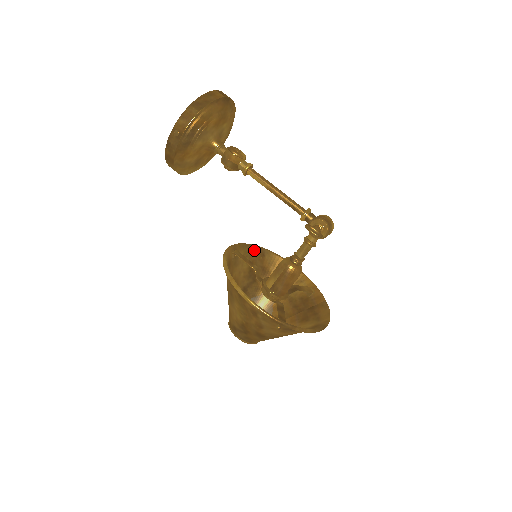
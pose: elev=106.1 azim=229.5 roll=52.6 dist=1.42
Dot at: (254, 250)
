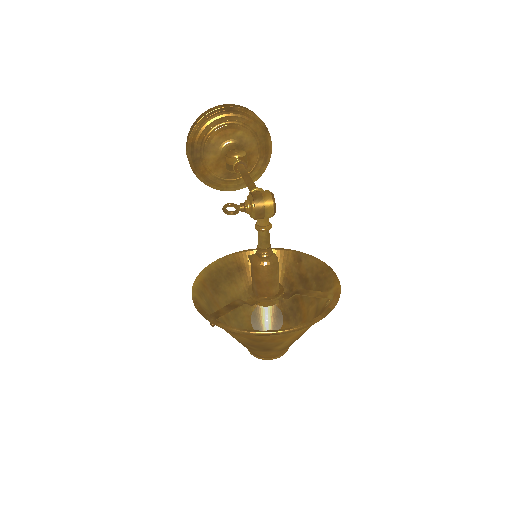
Dot at: (288, 255)
